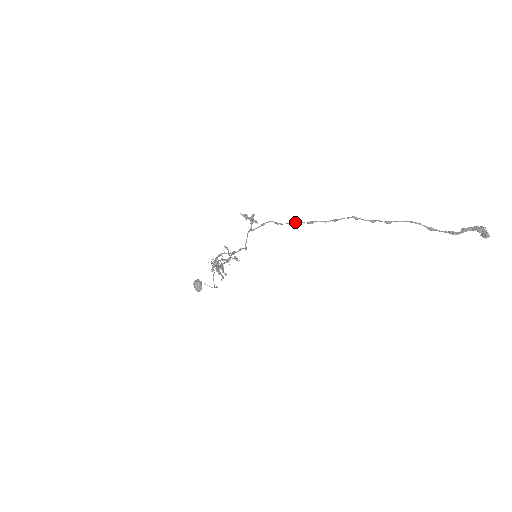
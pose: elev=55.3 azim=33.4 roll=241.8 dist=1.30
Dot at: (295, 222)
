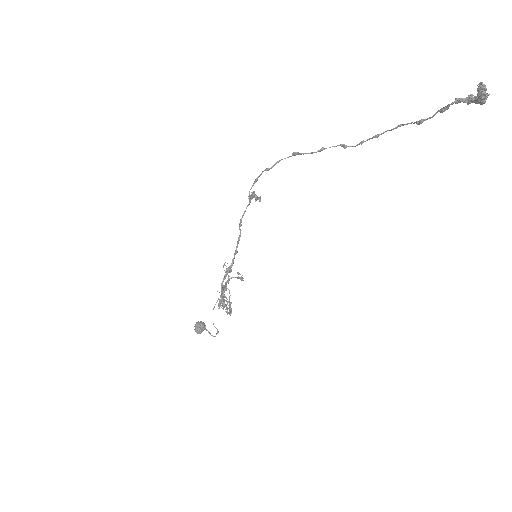
Dot at: (282, 159)
